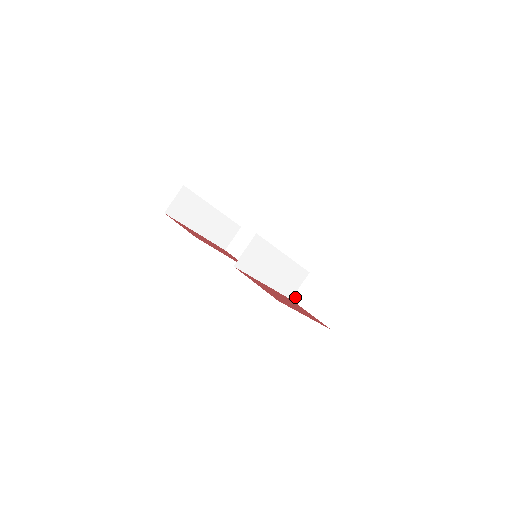
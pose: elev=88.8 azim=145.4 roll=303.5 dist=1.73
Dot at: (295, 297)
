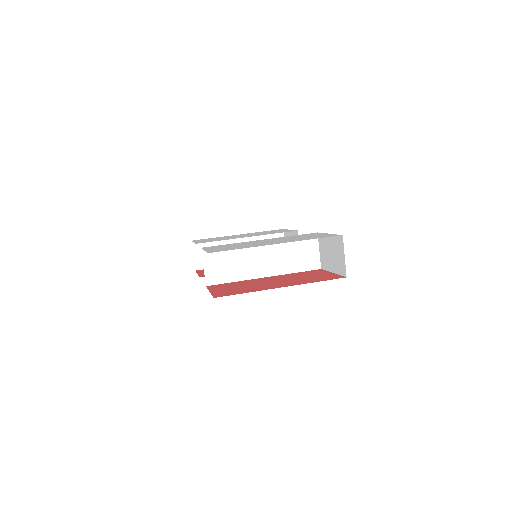
Dot at: (321, 264)
